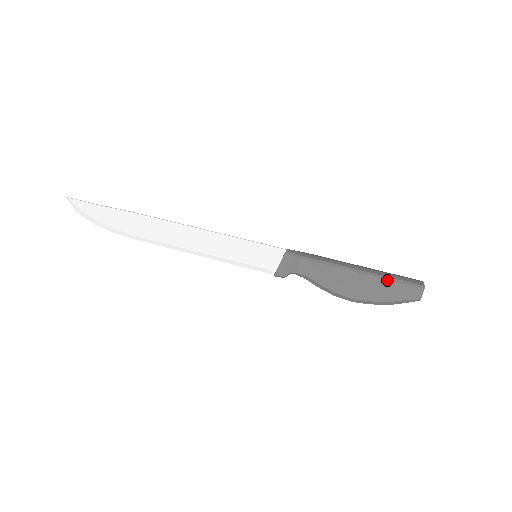
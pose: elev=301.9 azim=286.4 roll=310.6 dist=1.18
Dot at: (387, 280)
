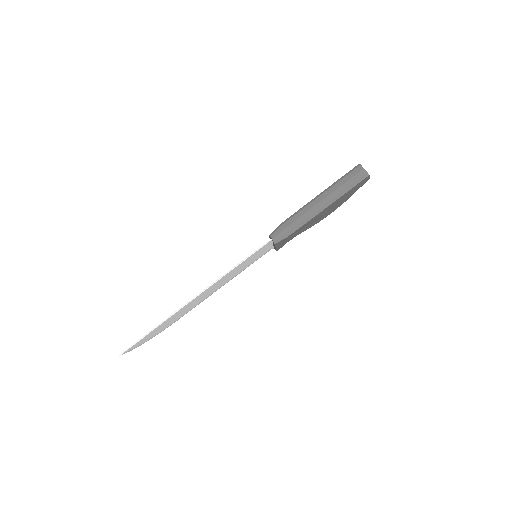
Dot at: (345, 194)
